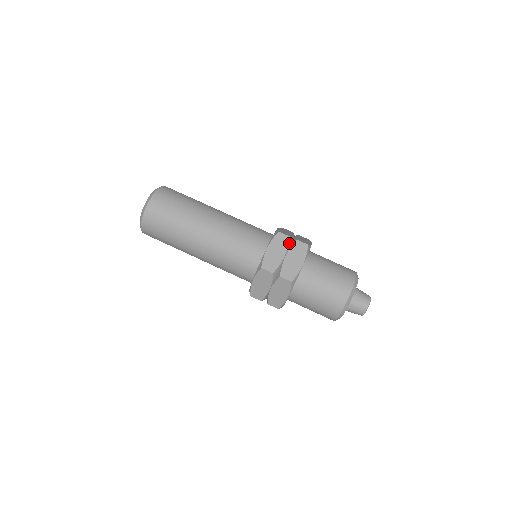
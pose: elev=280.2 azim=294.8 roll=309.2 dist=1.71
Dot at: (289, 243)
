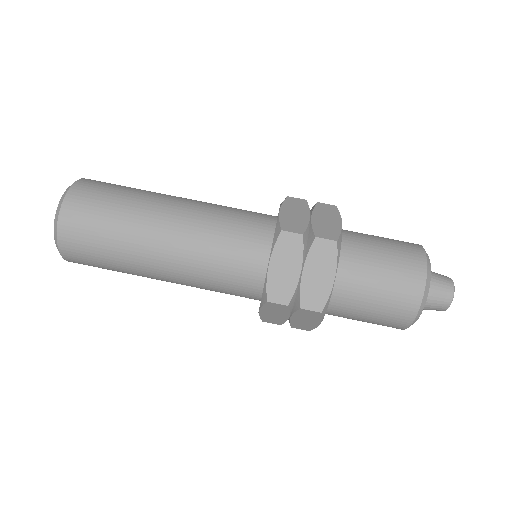
Dot at: (308, 206)
